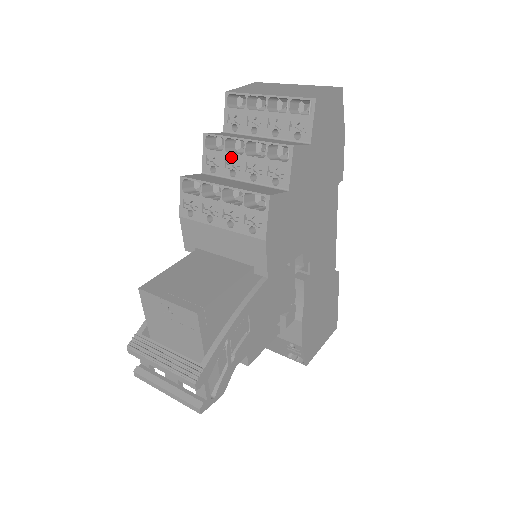
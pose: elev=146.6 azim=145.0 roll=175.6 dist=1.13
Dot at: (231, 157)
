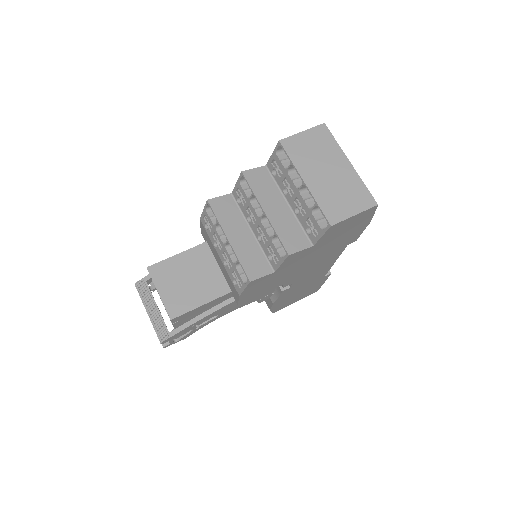
Dot at: (252, 209)
